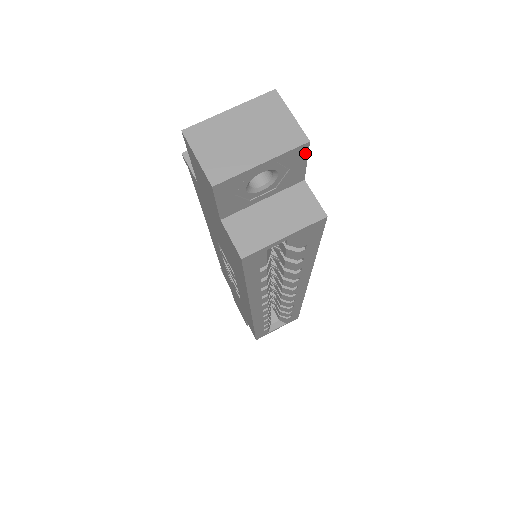
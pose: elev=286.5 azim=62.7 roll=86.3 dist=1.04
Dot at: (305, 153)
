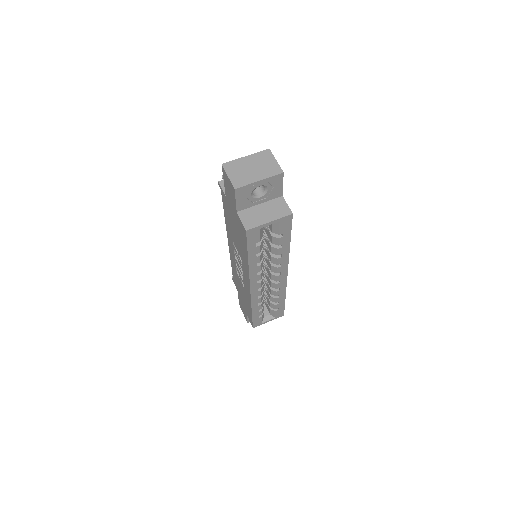
Dot at: (282, 179)
